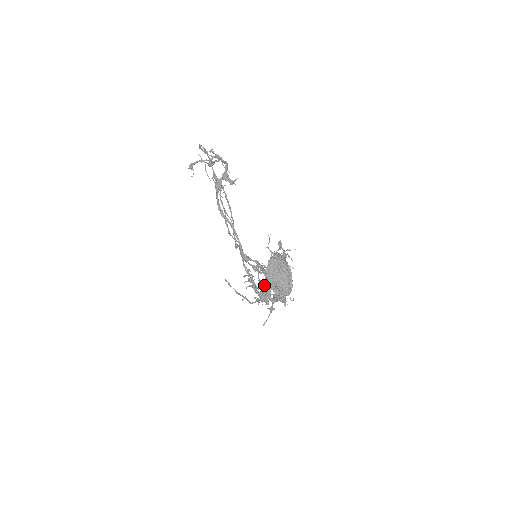
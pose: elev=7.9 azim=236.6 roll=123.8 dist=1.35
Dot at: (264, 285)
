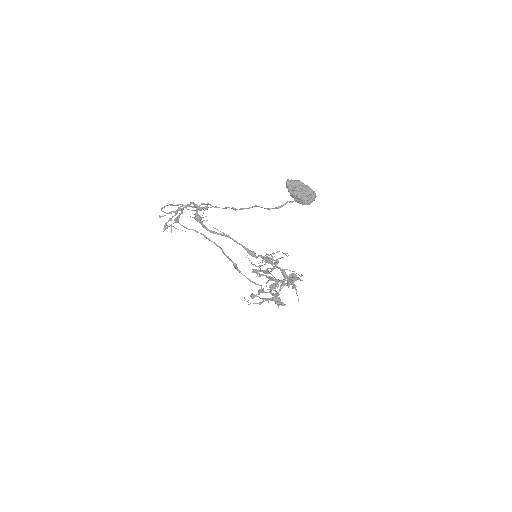
Dot at: (271, 293)
